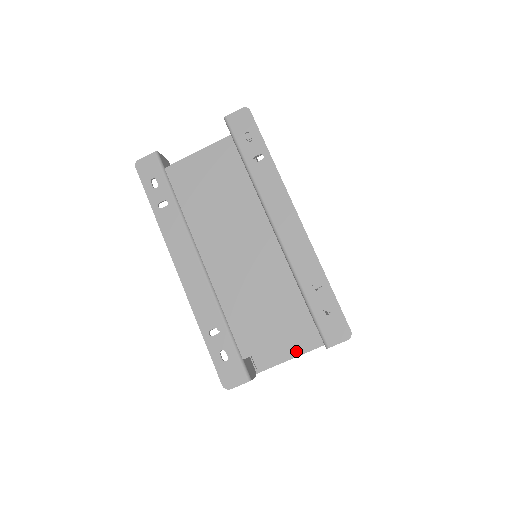
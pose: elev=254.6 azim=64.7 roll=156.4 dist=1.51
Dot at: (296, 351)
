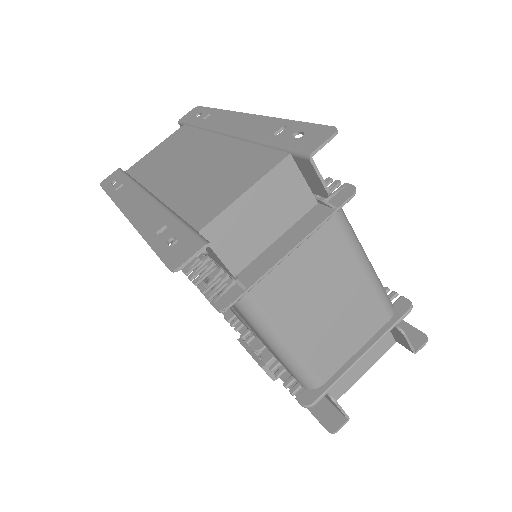
Dot at: (296, 239)
